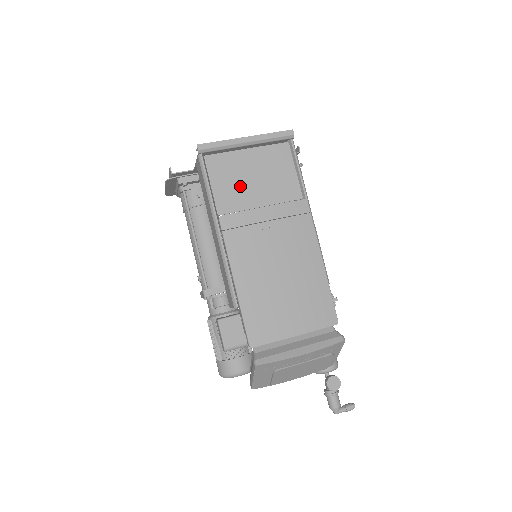
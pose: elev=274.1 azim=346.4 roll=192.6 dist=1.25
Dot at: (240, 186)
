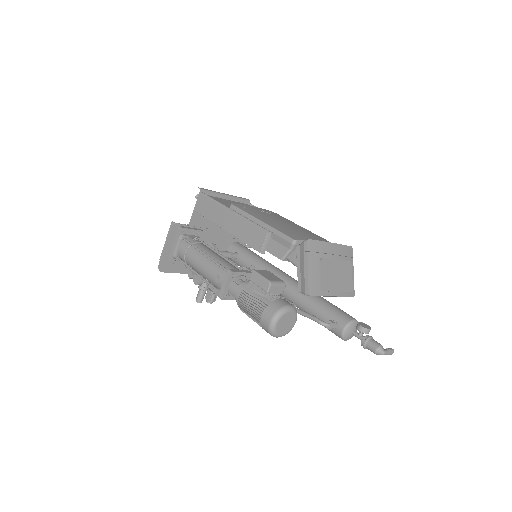
Dot at: occluded
